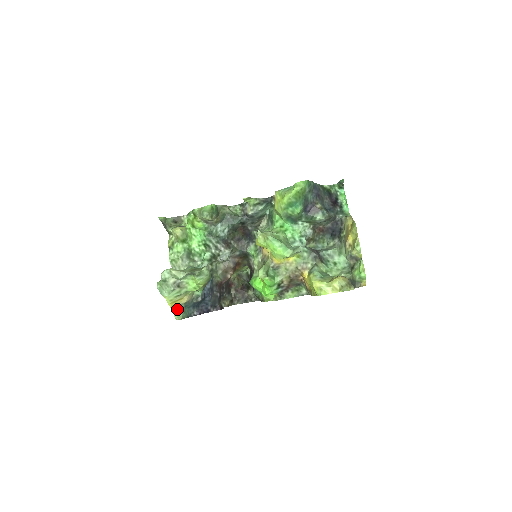
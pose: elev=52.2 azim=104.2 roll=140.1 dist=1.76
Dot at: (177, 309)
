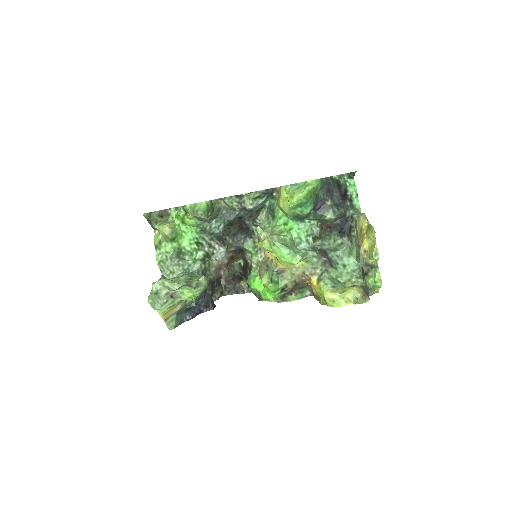
Dot at: (169, 319)
